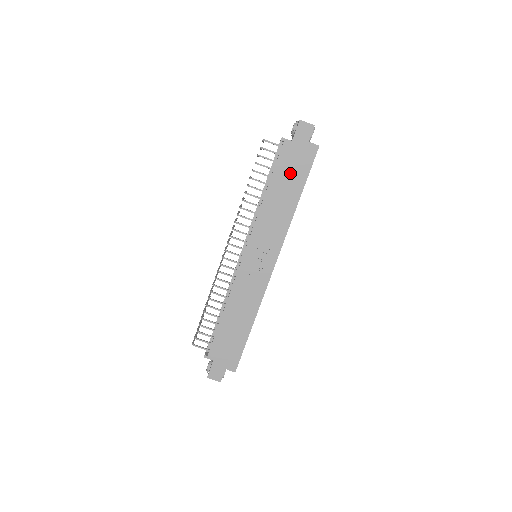
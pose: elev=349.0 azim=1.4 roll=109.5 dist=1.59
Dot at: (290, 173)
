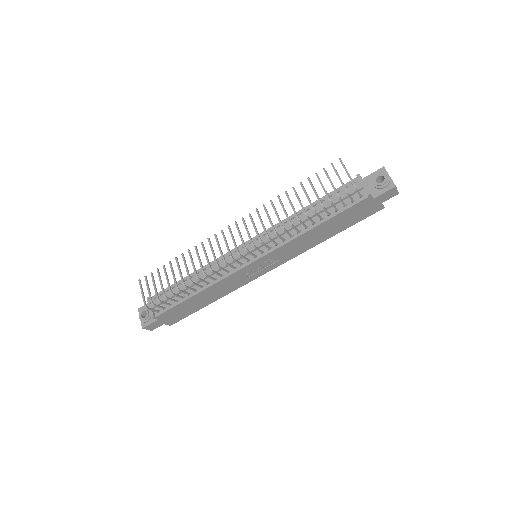
Dot at: (346, 219)
